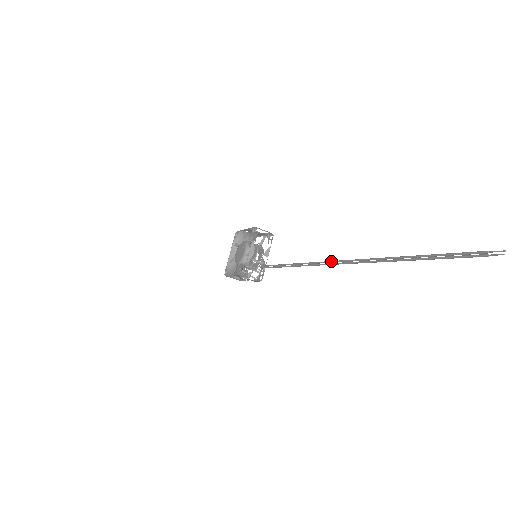
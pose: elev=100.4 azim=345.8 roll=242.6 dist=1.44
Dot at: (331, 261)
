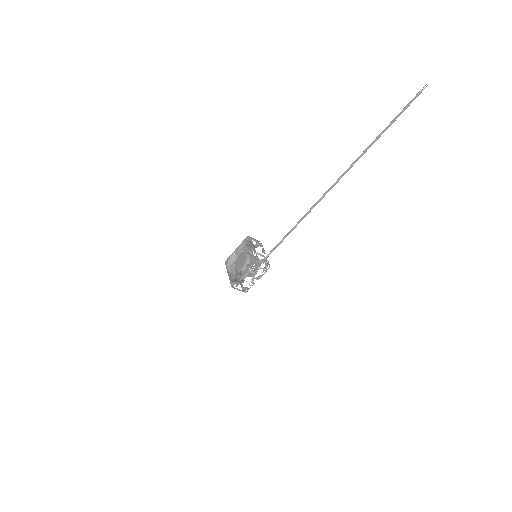
Dot at: (330, 188)
